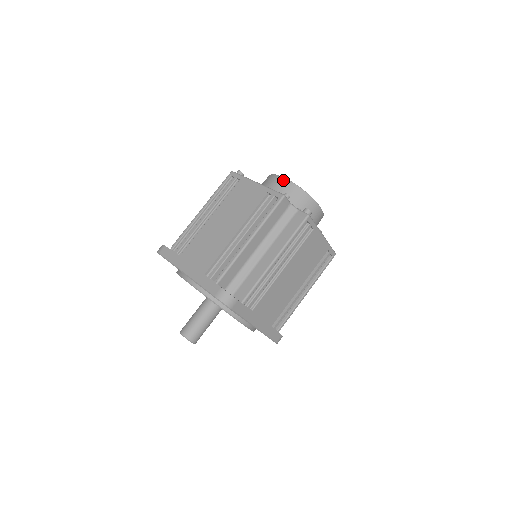
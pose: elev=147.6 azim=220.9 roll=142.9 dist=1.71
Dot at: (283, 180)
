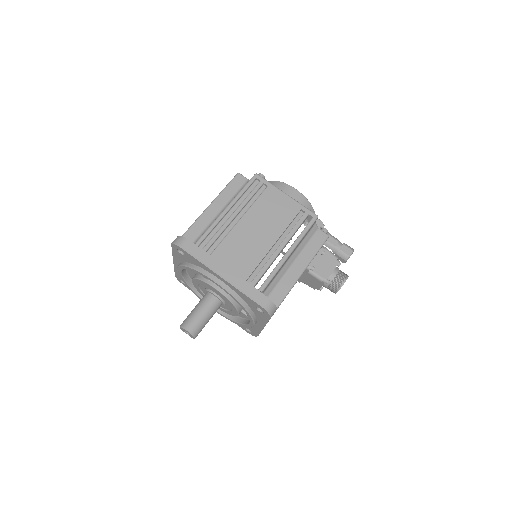
Dot at: occluded
